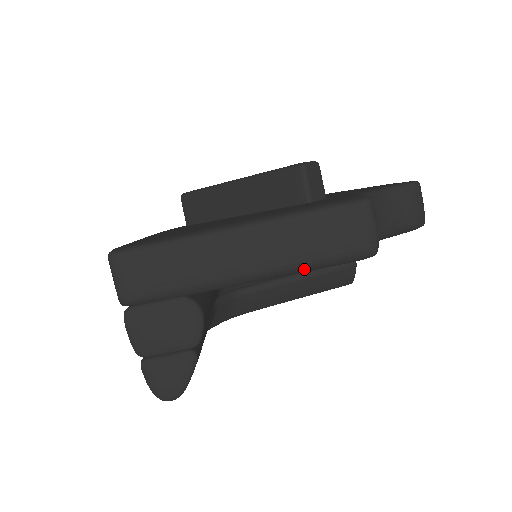
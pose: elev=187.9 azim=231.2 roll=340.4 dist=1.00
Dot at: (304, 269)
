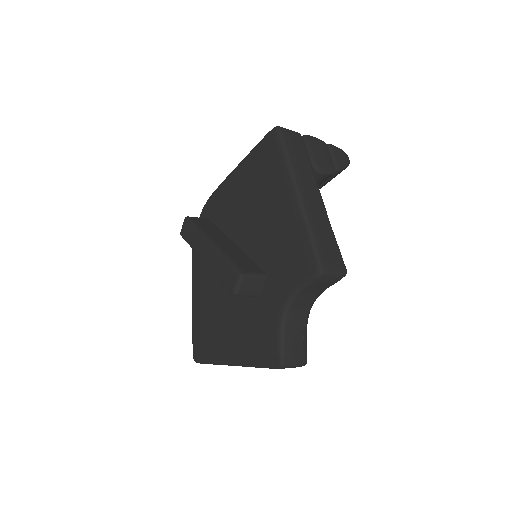
Dot at: occluded
